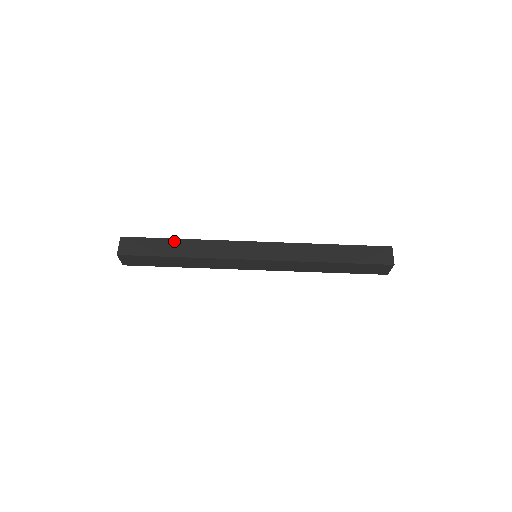
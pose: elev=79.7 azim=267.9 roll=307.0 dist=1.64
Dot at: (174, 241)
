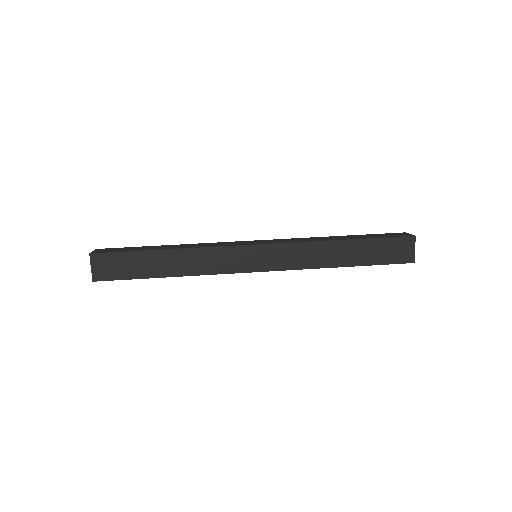
Dot at: (159, 246)
